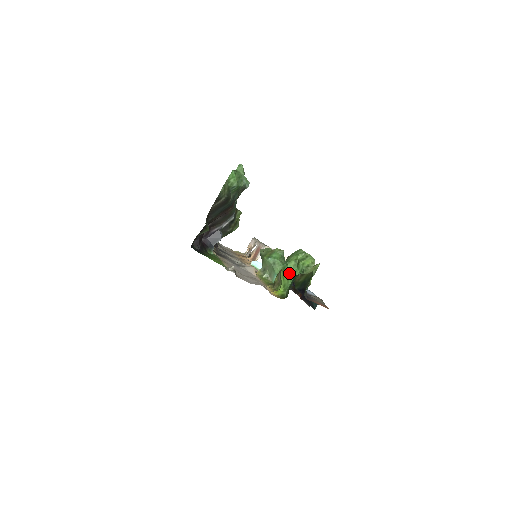
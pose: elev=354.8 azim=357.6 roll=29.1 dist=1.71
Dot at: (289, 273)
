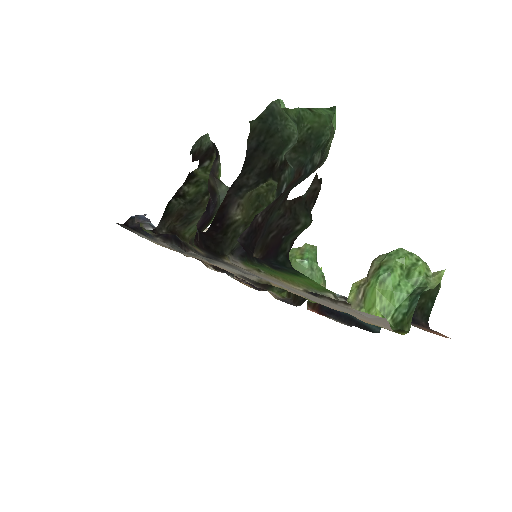
Dot at: (395, 289)
